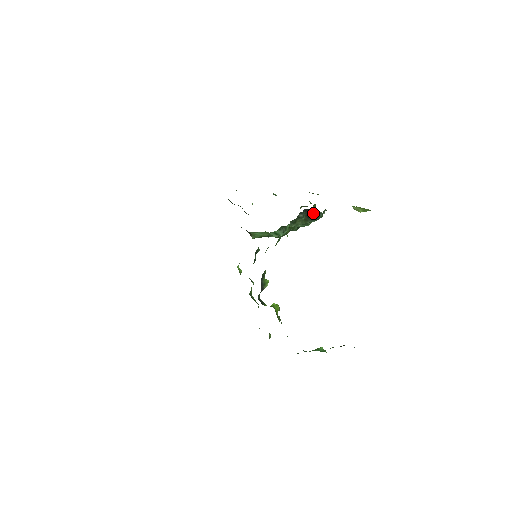
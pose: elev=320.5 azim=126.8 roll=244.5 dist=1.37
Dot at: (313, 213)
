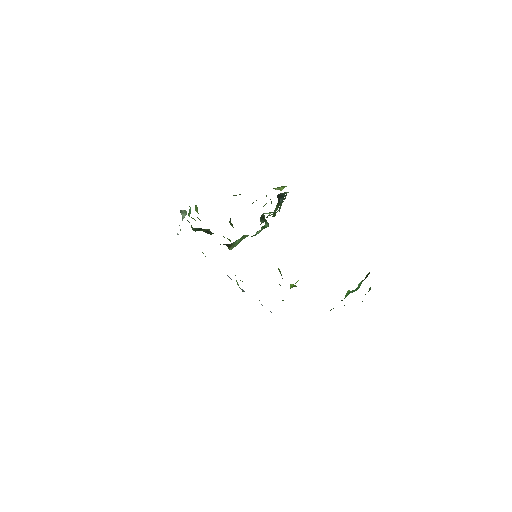
Dot at: (281, 196)
